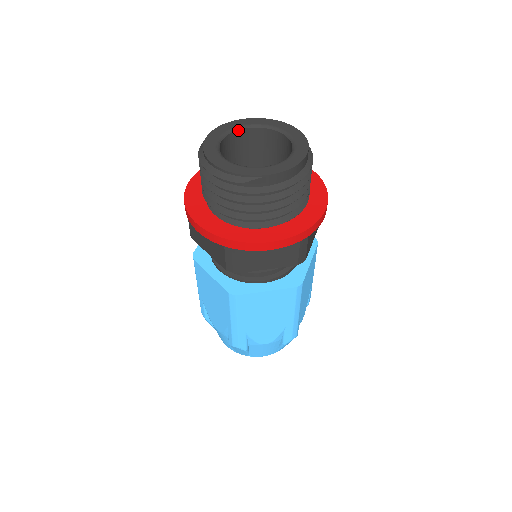
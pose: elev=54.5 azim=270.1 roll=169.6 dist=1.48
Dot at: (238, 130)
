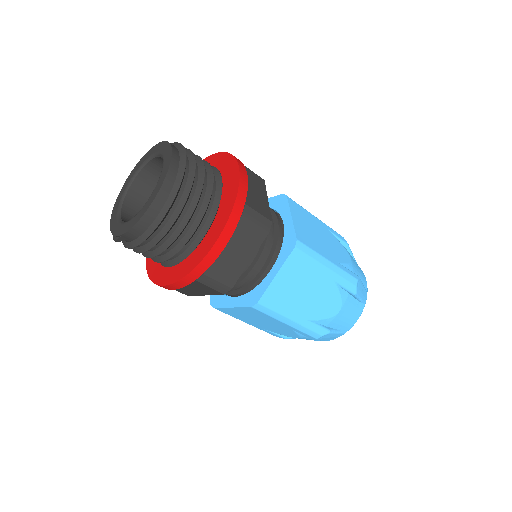
Dot at: (147, 163)
